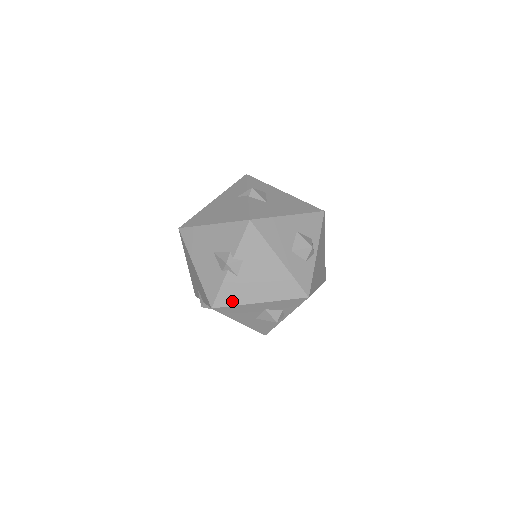
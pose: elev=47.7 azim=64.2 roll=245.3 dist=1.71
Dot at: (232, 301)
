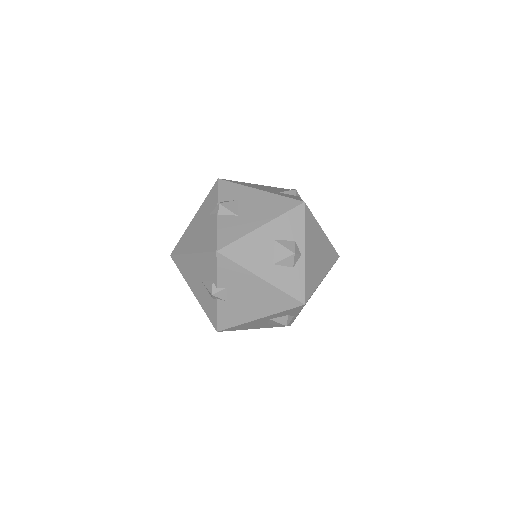
Dot at: (232, 322)
